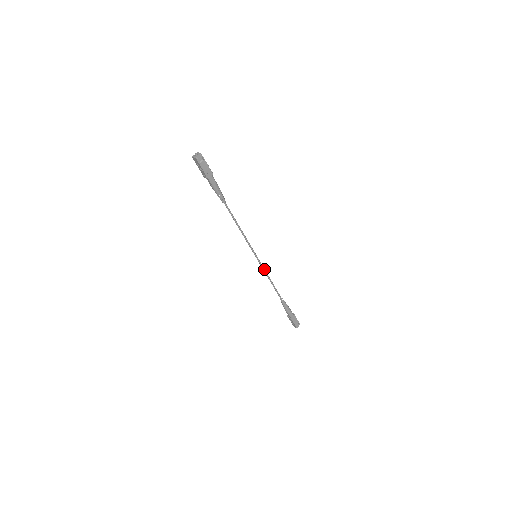
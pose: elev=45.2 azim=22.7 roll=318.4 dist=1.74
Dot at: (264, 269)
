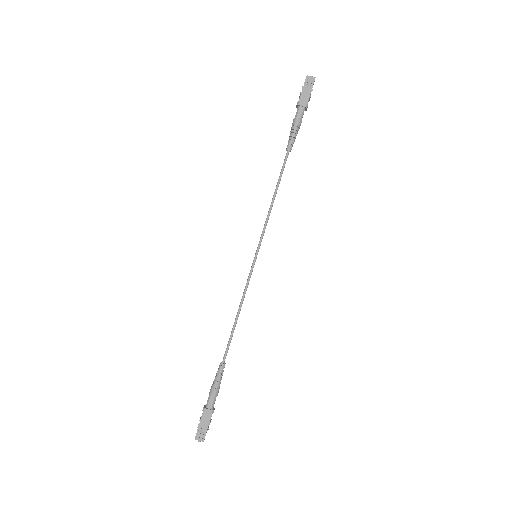
Dot at: (247, 286)
